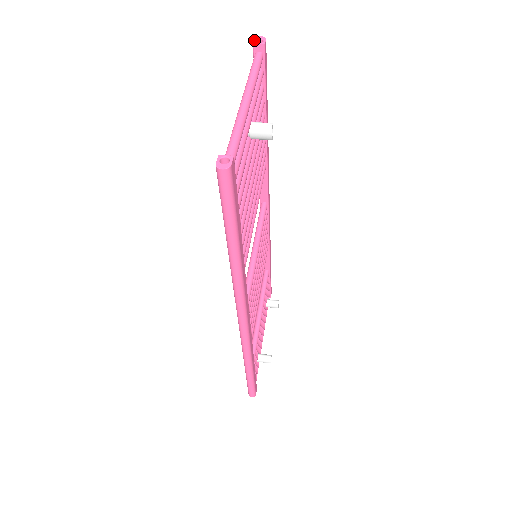
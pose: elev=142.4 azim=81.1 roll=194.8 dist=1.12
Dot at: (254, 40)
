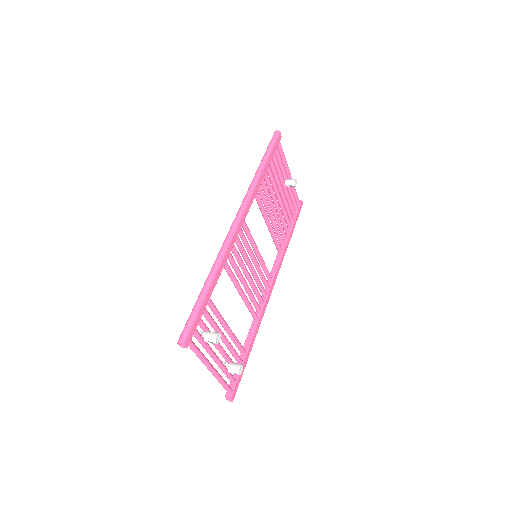
Dot at: occluded
